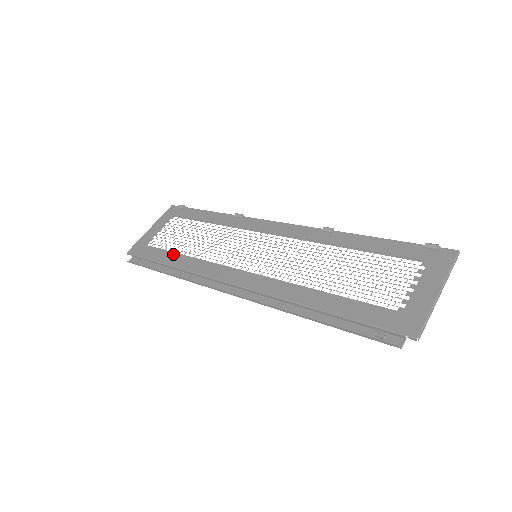
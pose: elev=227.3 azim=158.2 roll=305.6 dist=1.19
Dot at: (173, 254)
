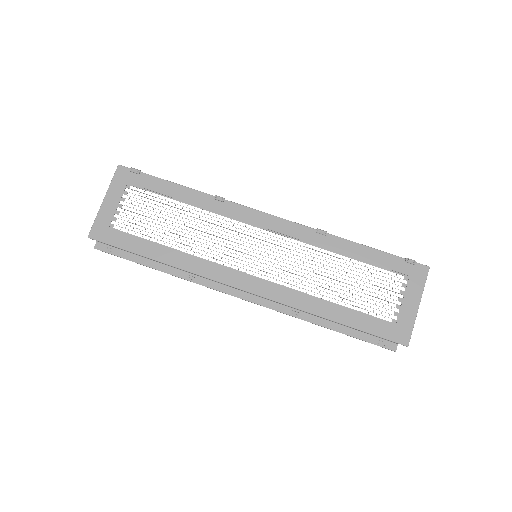
Dot at: (156, 246)
